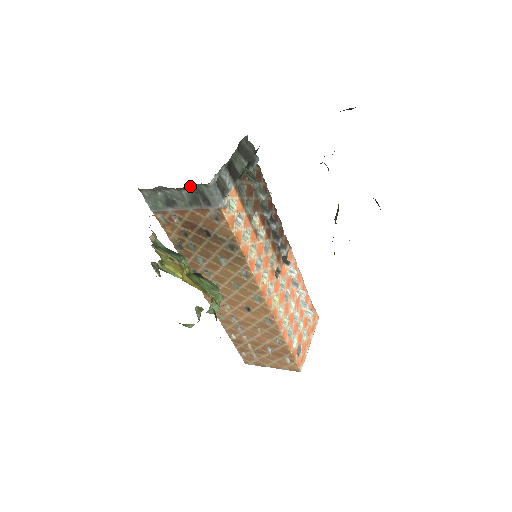
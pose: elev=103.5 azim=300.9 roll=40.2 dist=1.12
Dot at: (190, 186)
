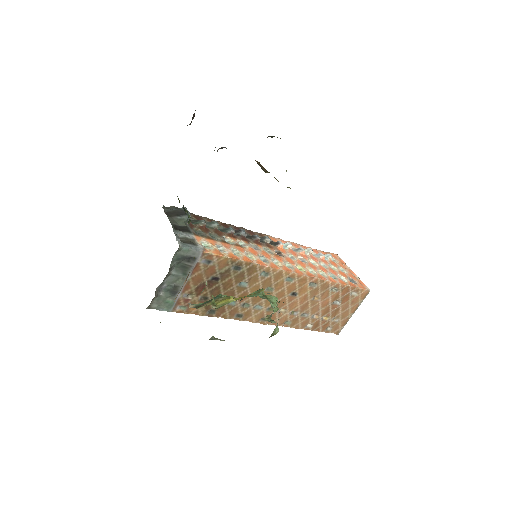
Dot at: (172, 263)
